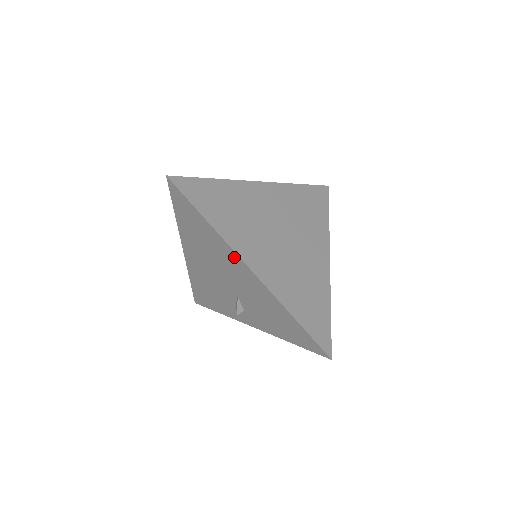
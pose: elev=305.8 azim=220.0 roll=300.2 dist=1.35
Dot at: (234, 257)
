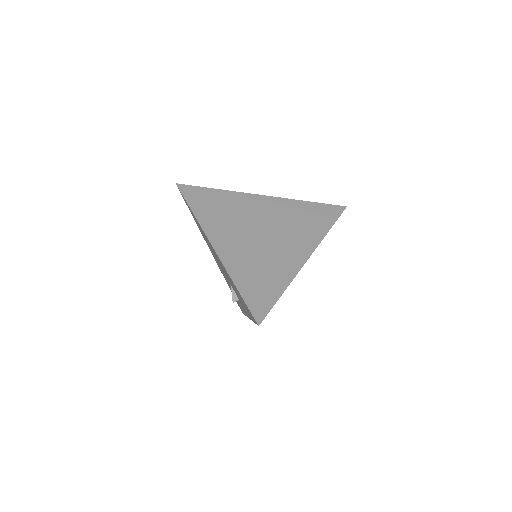
Dot at: occluded
